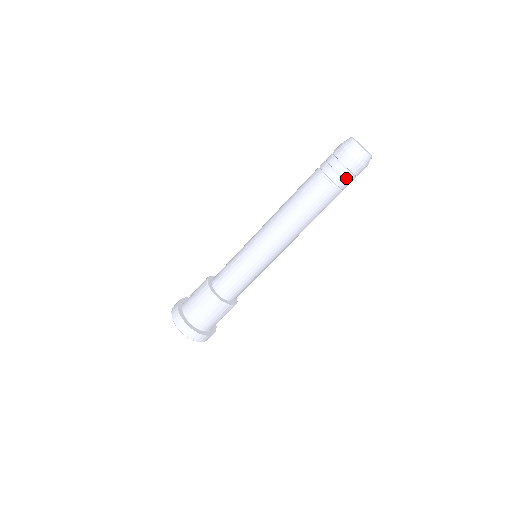
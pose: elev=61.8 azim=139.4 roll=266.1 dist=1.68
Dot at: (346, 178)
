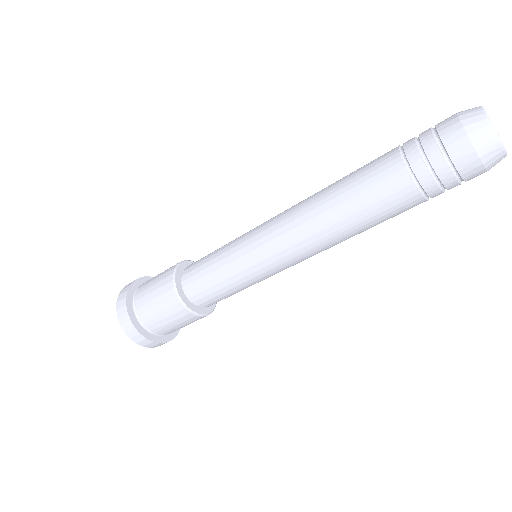
Dot at: (451, 188)
